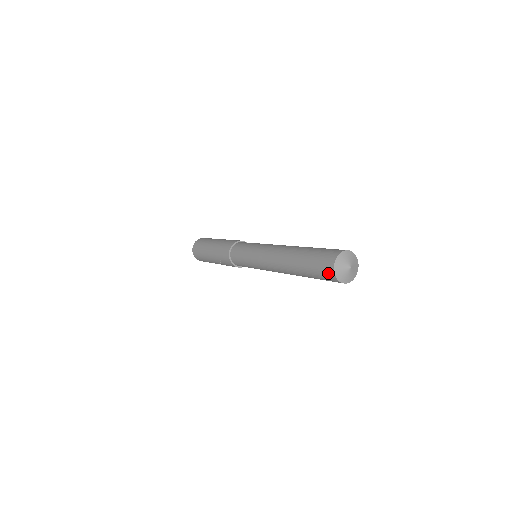
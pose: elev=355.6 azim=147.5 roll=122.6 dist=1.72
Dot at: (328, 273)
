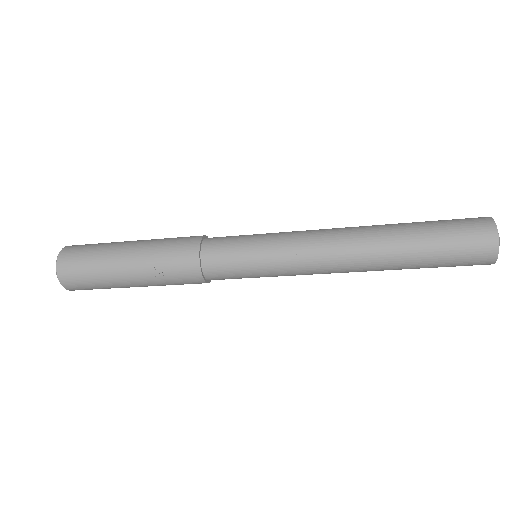
Dot at: (484, 246)
